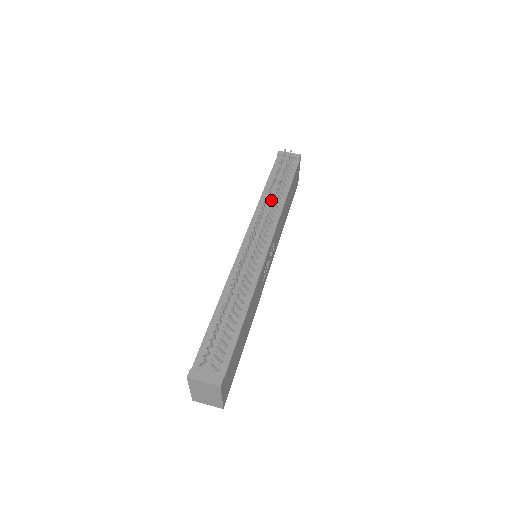
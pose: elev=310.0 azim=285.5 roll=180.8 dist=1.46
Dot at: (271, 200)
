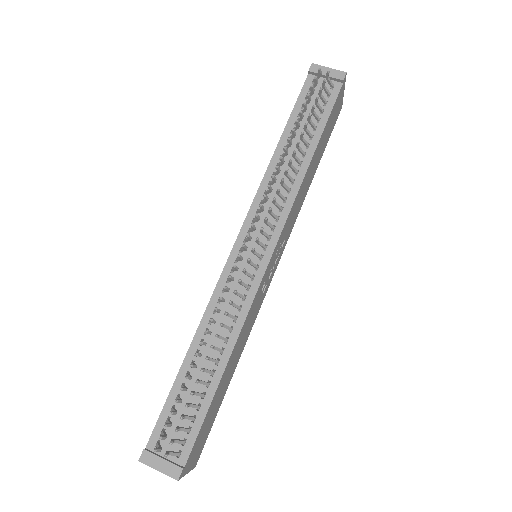
Dot at: occluded
